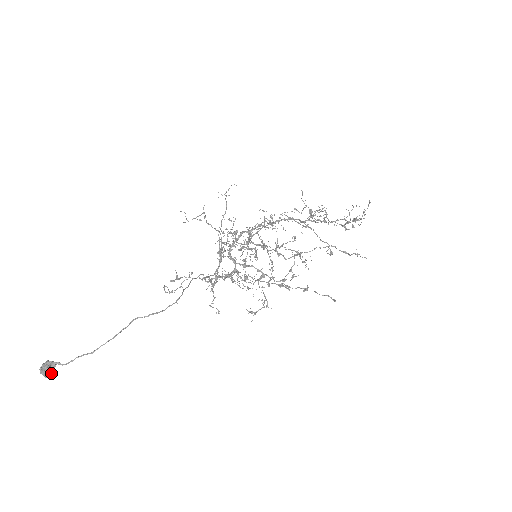
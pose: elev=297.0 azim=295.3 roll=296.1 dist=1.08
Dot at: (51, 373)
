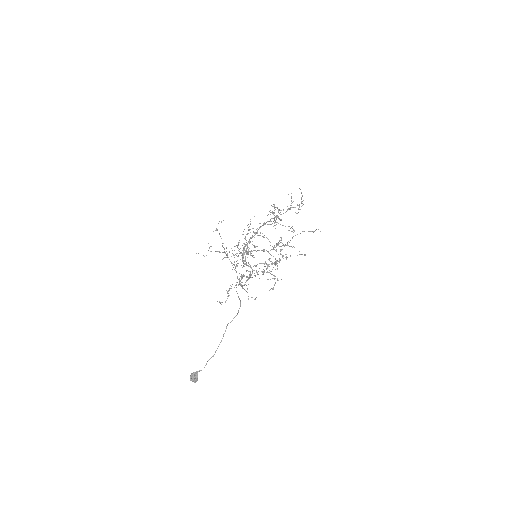
Dot at: occluded
